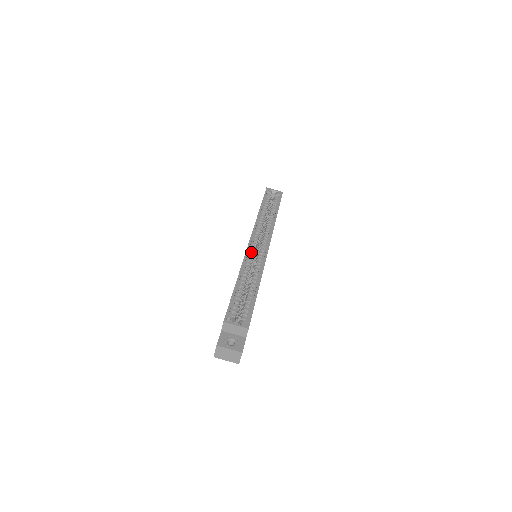
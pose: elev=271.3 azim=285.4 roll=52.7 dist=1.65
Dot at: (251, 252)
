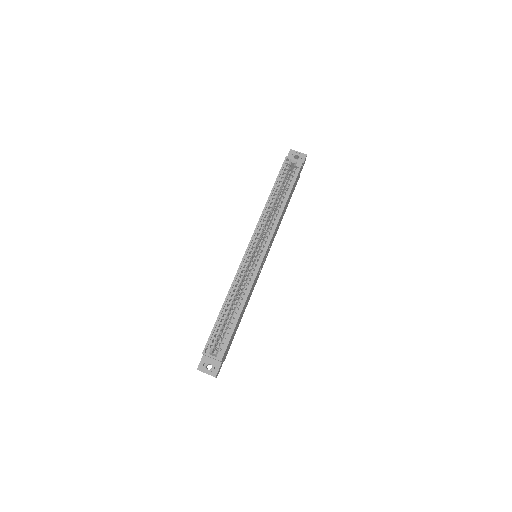
Dot at: (245, 264)
